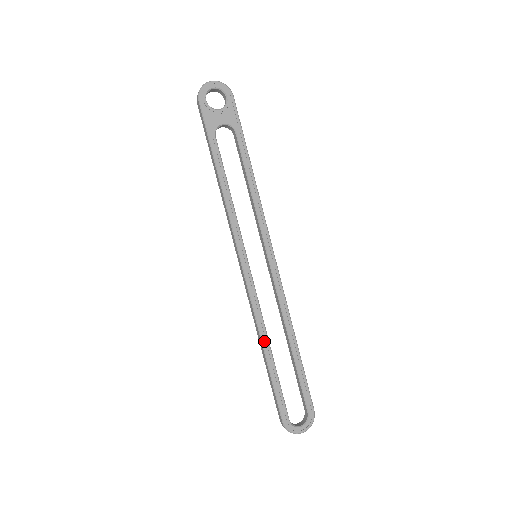
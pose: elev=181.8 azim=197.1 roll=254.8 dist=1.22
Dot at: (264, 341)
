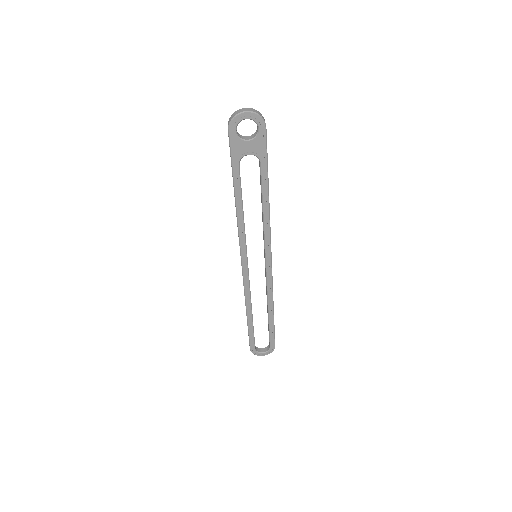
Dot at: (248, 309)
